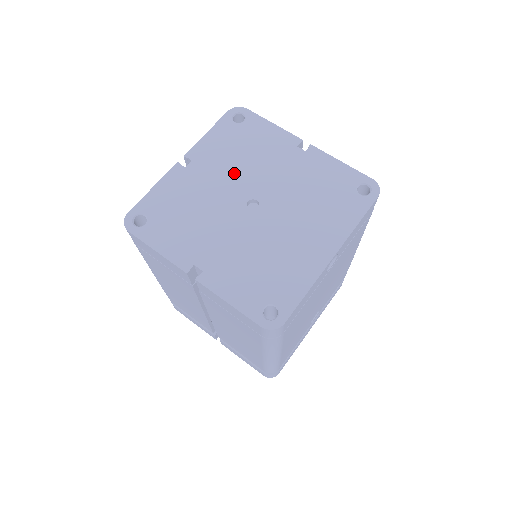
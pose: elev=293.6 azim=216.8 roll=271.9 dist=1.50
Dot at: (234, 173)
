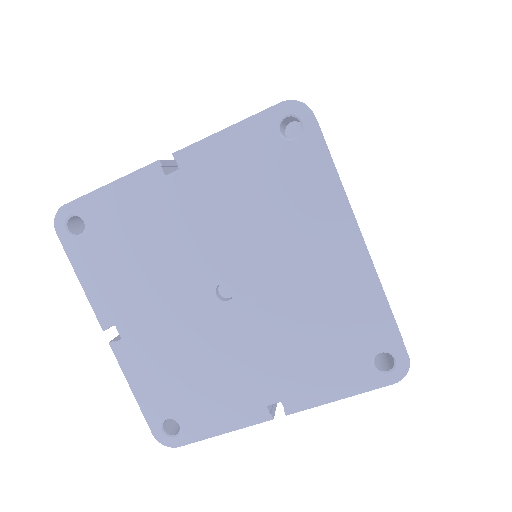
Dot at: (163, 286)
